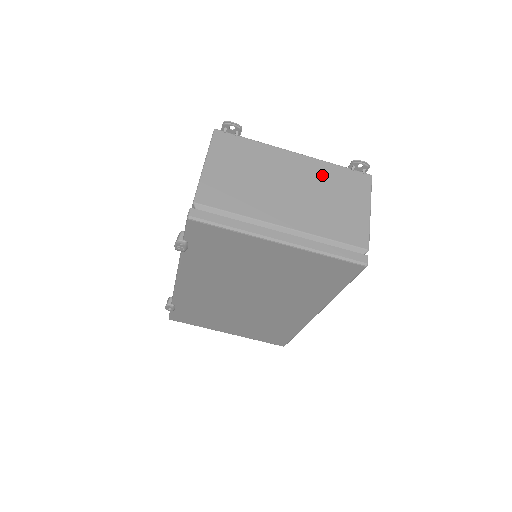
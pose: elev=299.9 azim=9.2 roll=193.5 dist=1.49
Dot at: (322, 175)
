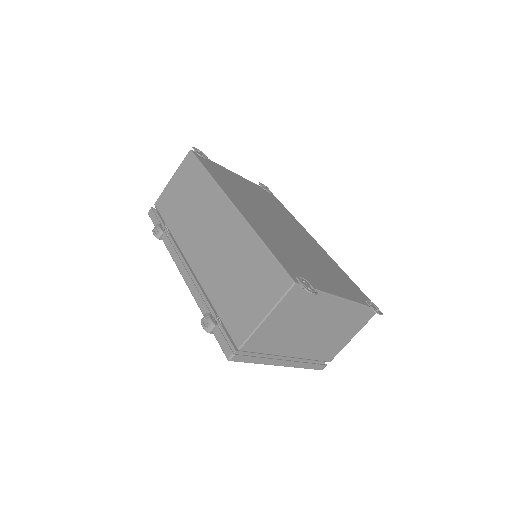
Dot at: (346, 316)
